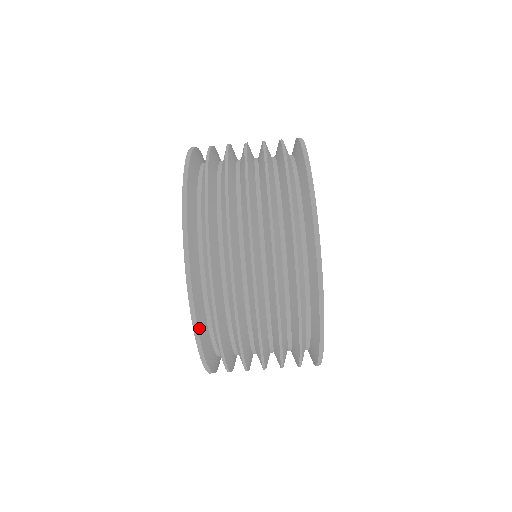
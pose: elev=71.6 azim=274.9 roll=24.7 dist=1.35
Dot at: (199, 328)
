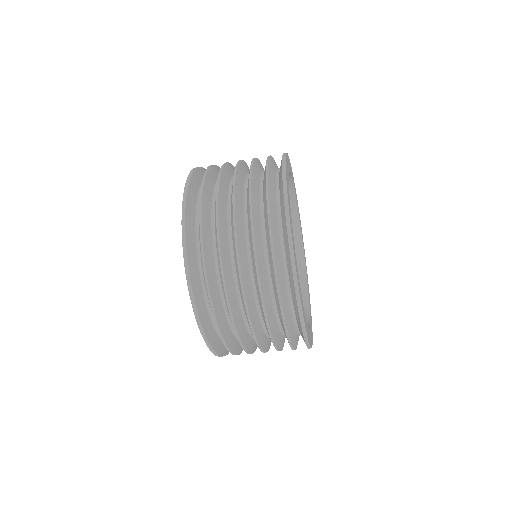
Dot at: (227, 353)
